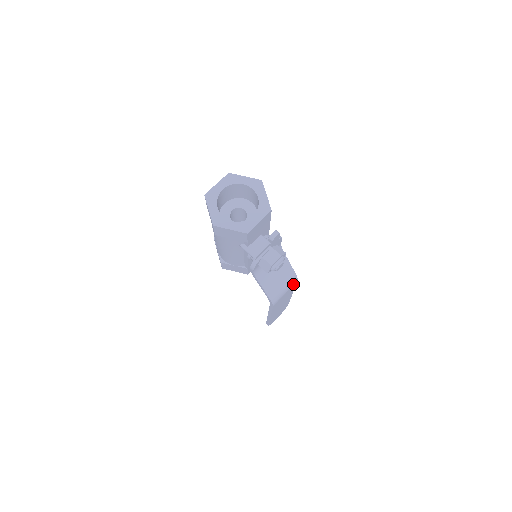
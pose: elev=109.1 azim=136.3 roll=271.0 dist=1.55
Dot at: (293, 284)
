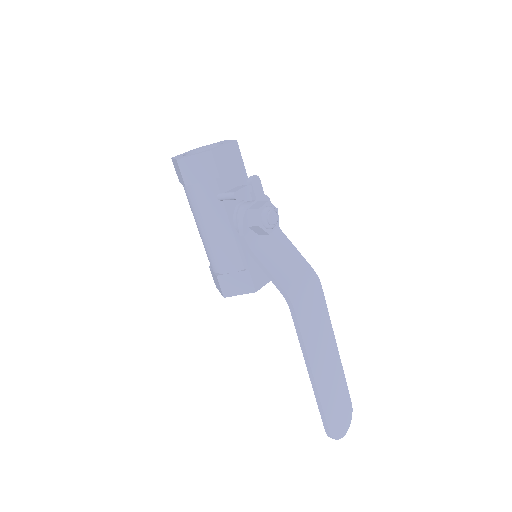
Dot at: (316, 287)
